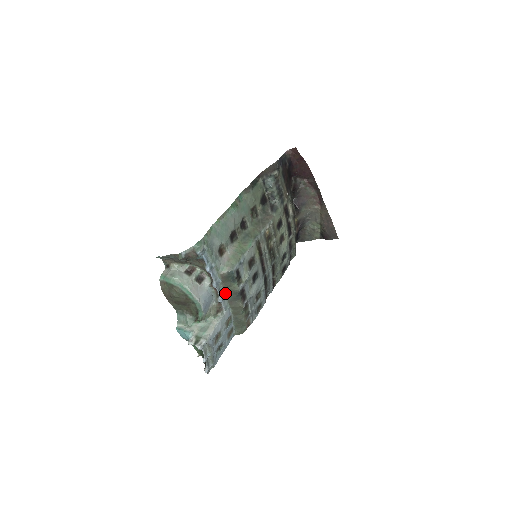
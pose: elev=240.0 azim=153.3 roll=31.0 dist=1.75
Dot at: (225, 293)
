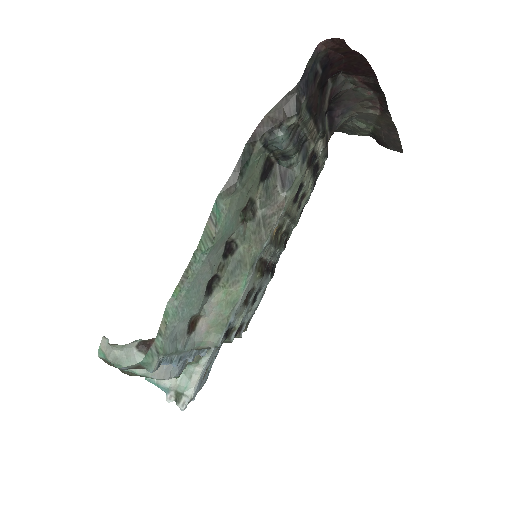
Dot at: occluded
